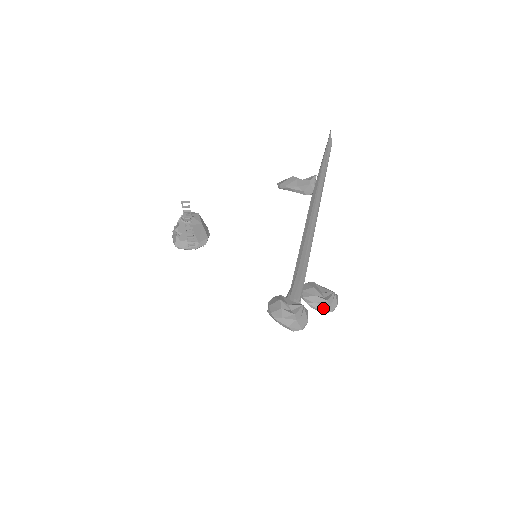
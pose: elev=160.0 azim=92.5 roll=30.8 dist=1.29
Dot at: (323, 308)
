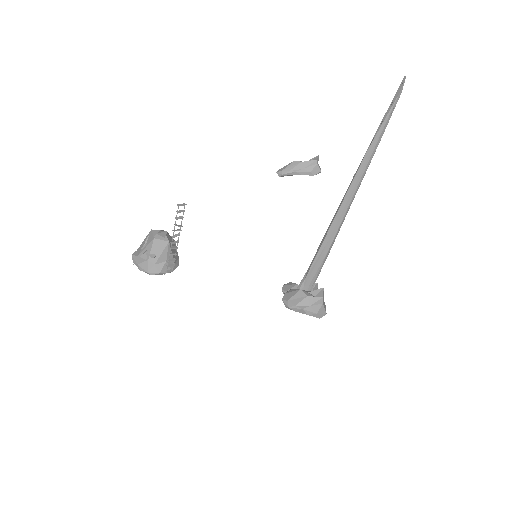
Dot at: occluded
